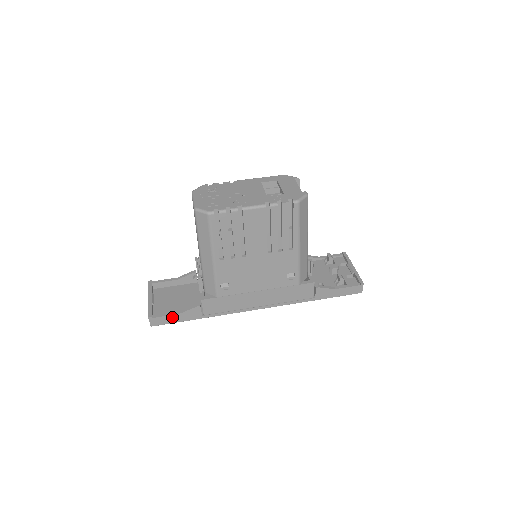
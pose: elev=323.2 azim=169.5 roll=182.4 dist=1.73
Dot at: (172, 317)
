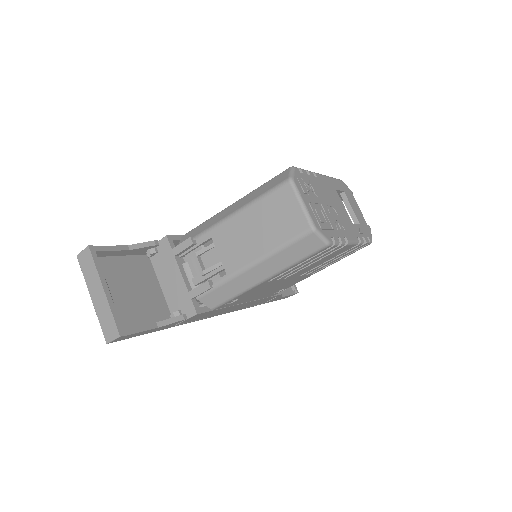
Dot at: (145, 331)
